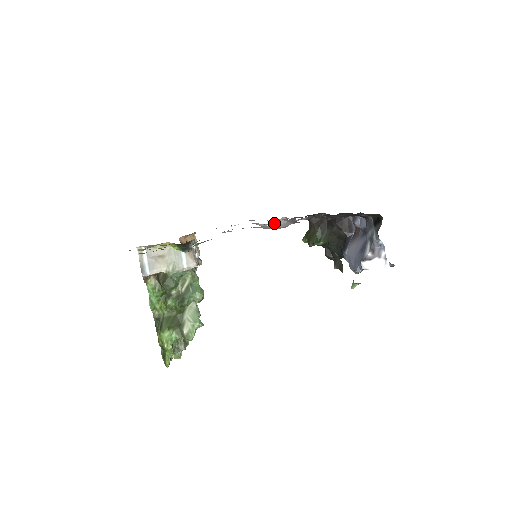
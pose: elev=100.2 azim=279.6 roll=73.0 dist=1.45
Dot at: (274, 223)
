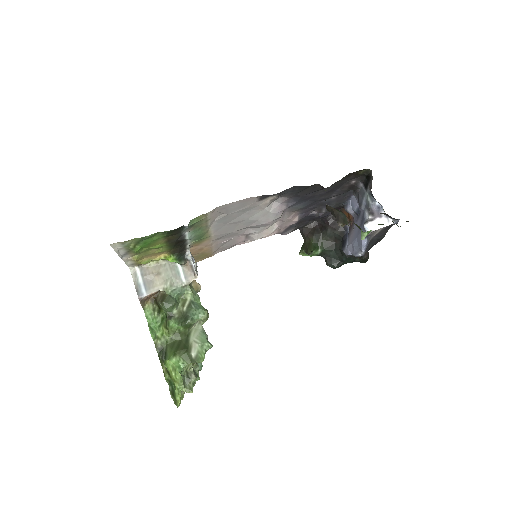
Dot at: (267, 207)
